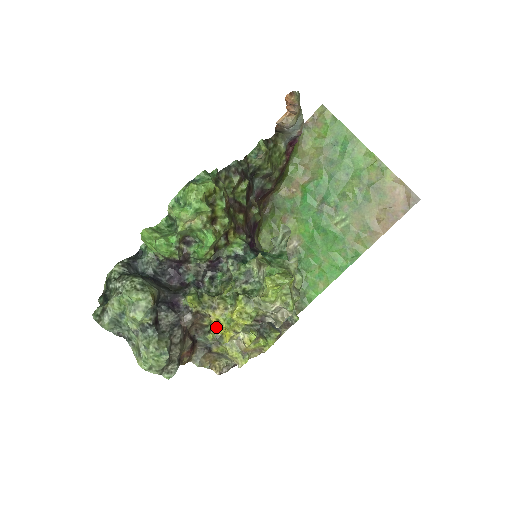
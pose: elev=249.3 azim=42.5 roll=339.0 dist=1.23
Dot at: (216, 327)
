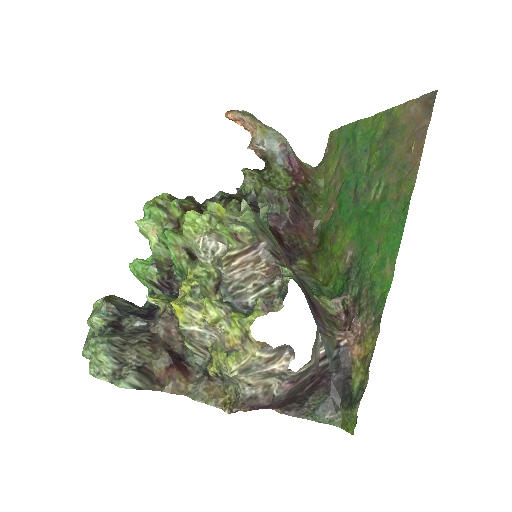
Dot at: (174, 313)
